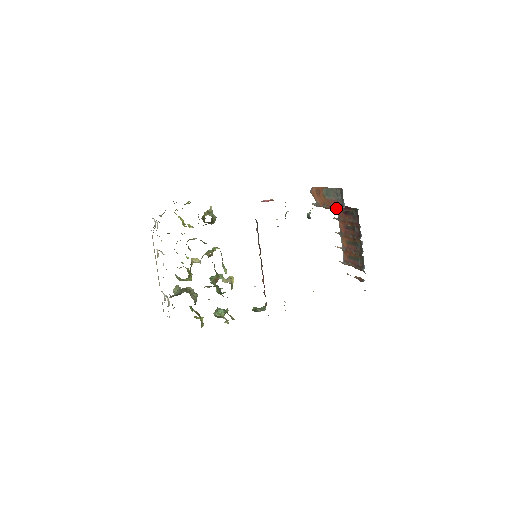
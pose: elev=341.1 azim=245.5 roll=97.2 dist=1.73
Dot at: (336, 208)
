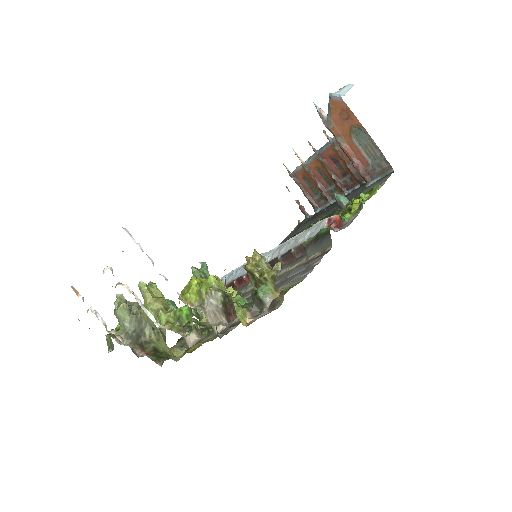
Dot at: (359, 171)
